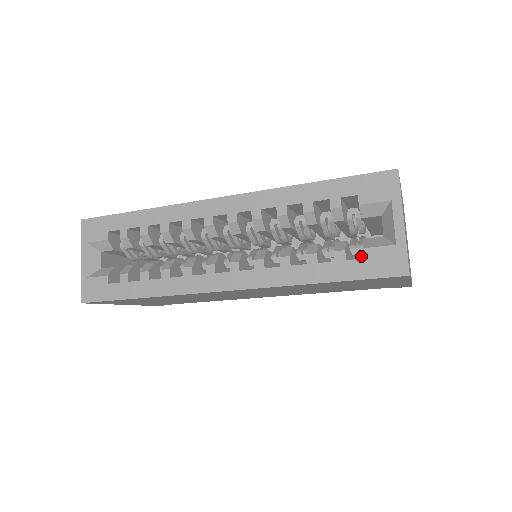
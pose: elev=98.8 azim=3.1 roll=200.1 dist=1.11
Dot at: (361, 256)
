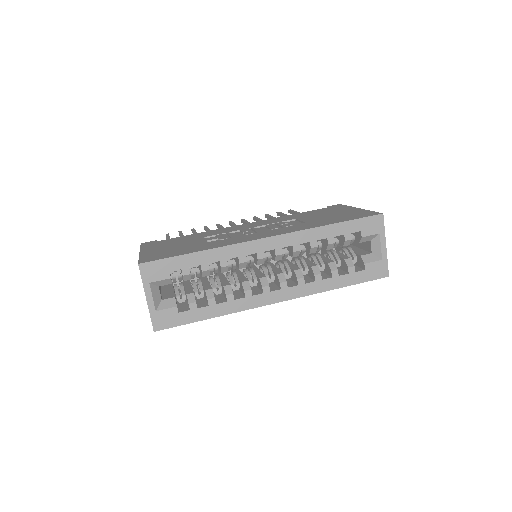
Dot at: occluded
